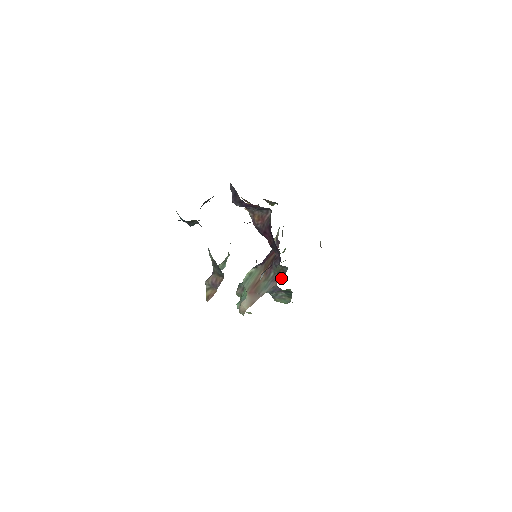
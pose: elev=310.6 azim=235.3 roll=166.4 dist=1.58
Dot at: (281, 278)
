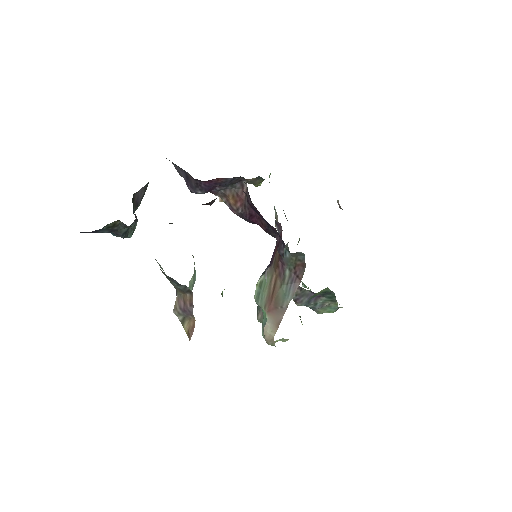
Dot at: (302, 273)
